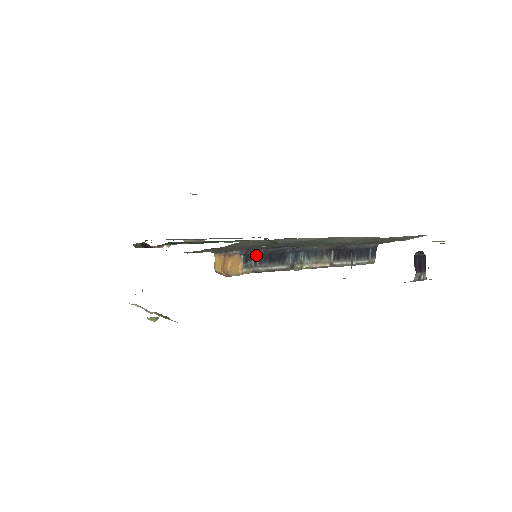
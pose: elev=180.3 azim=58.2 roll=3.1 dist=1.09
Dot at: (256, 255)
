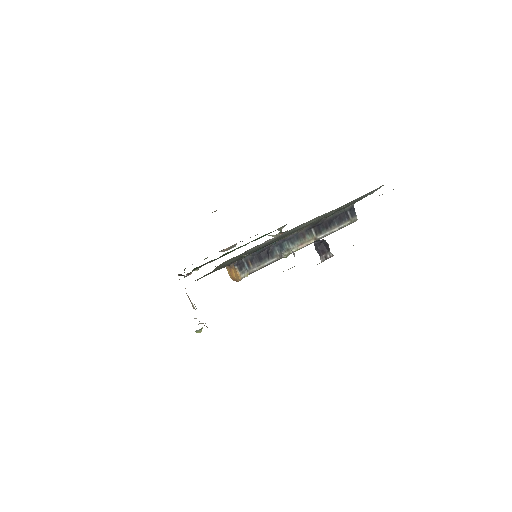
Dot at: (247, 261)
